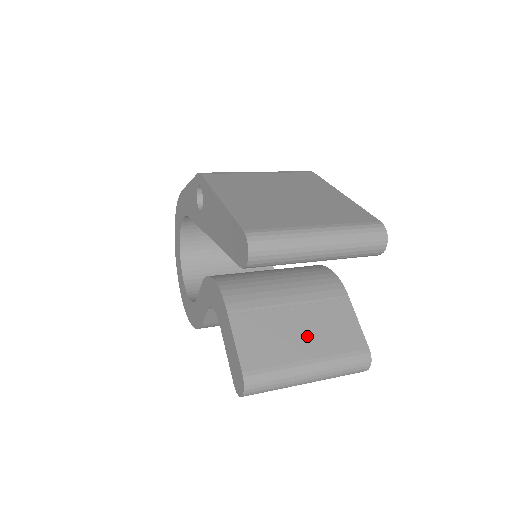
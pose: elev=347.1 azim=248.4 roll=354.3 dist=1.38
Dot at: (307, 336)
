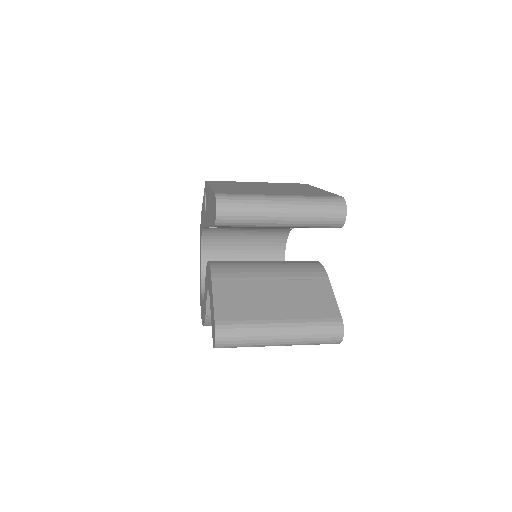
Dot at: (281, 302)
